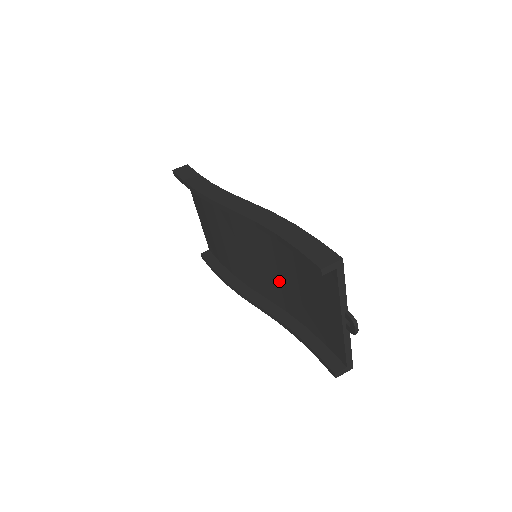
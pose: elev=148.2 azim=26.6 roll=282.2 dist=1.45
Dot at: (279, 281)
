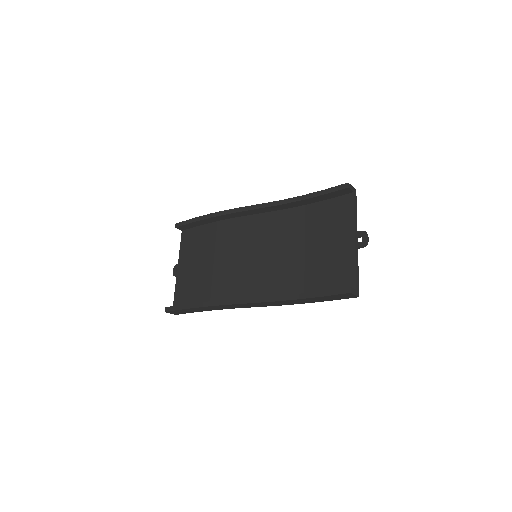
Dot at: (280, 265)
